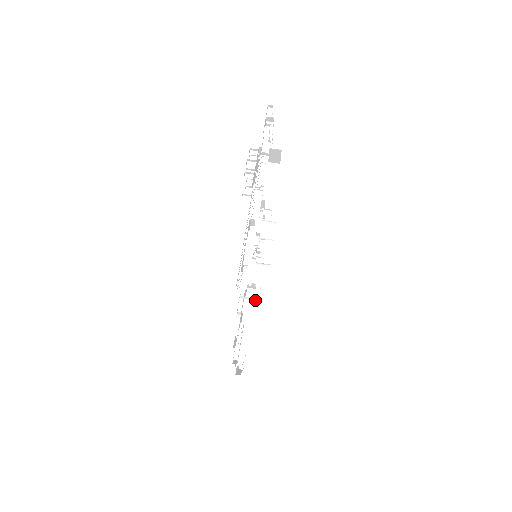
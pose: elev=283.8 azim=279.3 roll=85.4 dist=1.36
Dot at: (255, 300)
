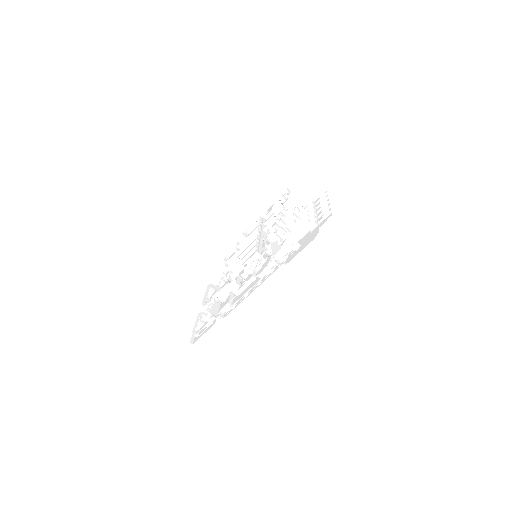
Dot at: occluded
